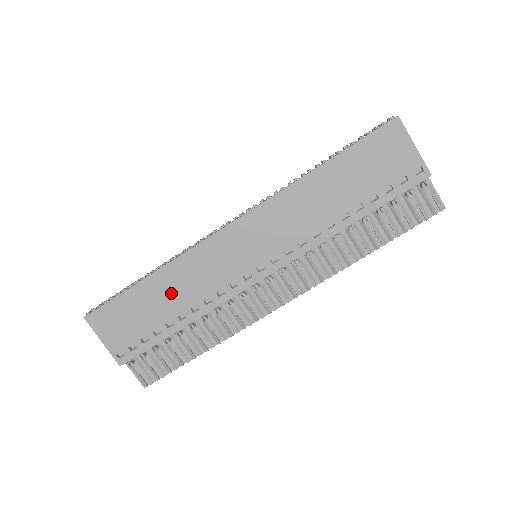
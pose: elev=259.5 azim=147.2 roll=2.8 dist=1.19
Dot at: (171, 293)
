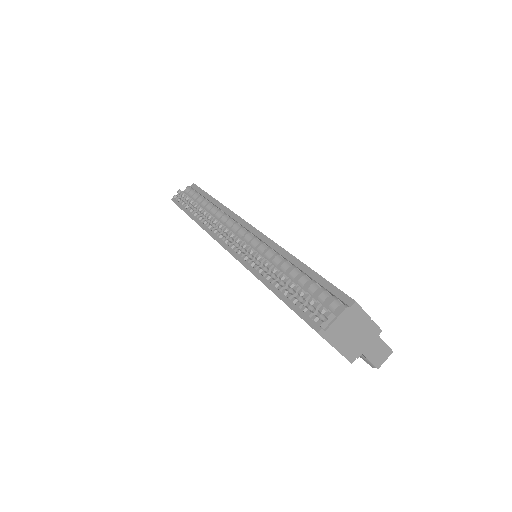
Dot at: occluded
